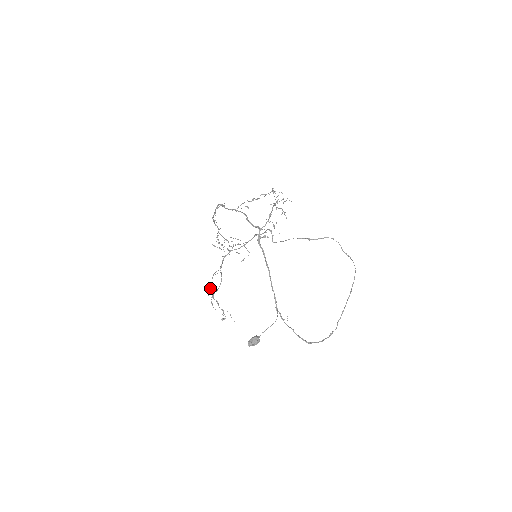
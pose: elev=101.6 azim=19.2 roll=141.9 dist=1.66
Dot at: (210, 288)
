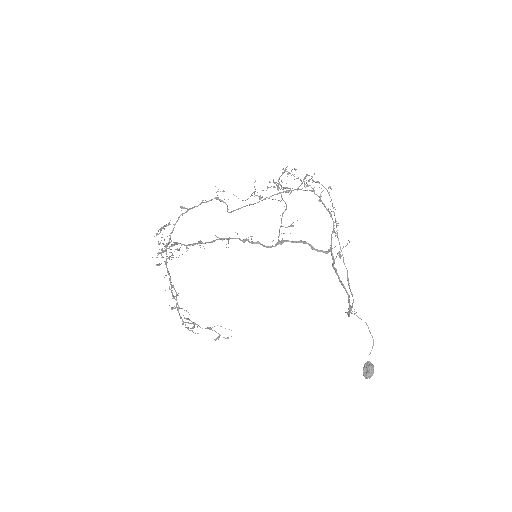
Dot at: (190, 320)
